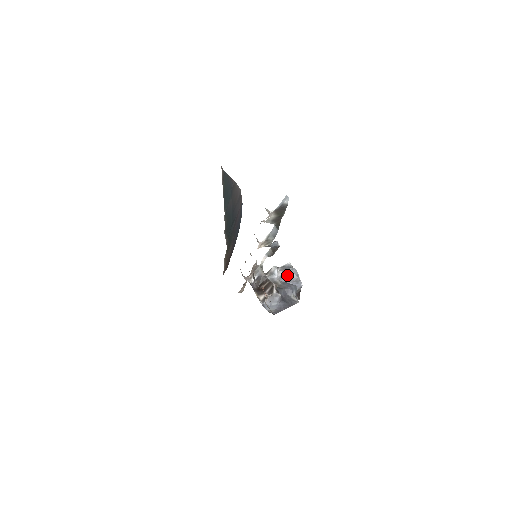
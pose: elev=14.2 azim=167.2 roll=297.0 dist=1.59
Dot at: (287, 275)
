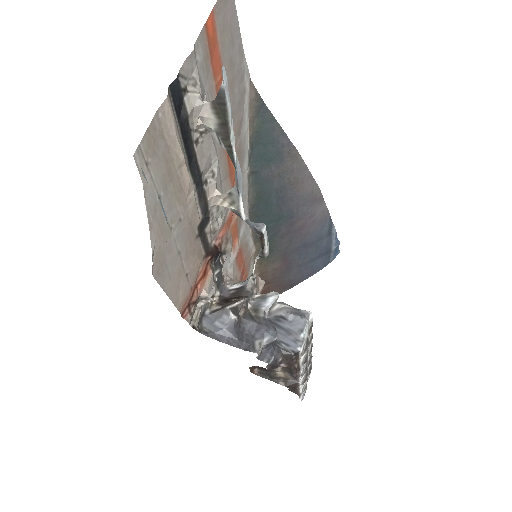
Dot at: (289, 320)
